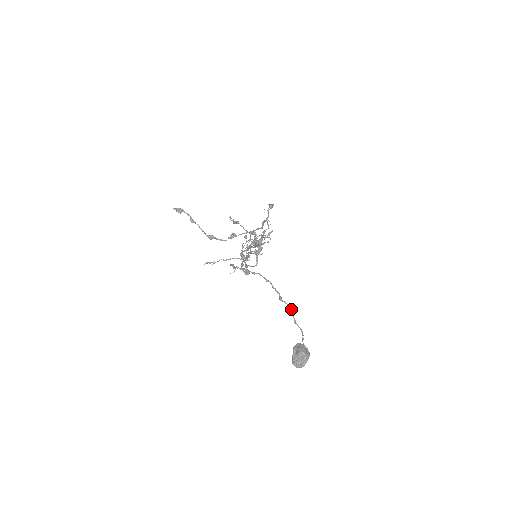
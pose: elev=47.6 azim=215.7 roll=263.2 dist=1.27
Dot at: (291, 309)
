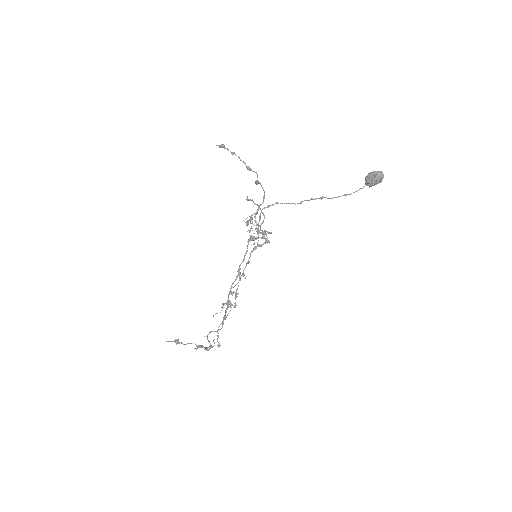
Dot at: (335, 197)
